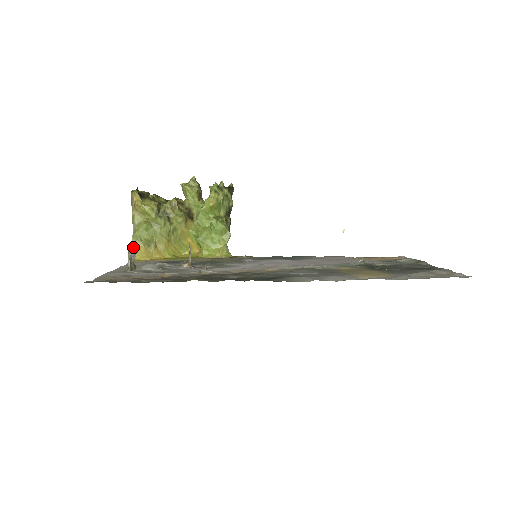
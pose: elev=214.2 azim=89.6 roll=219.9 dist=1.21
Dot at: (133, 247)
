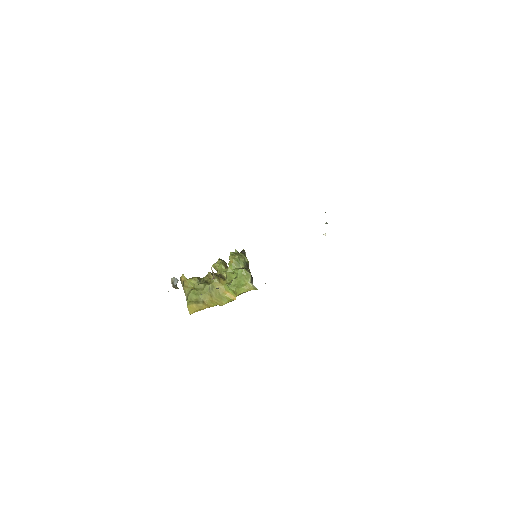
Dot at: (188, 307)
